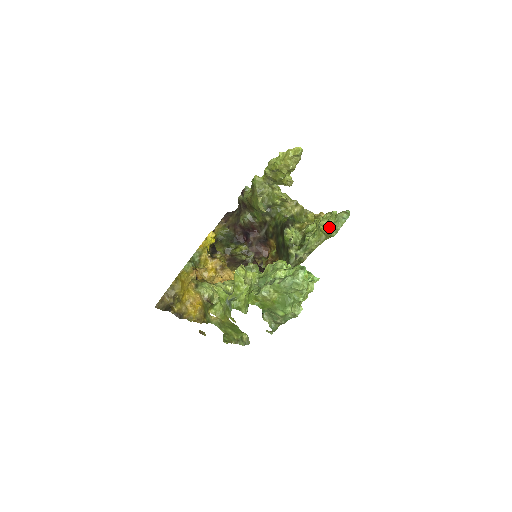
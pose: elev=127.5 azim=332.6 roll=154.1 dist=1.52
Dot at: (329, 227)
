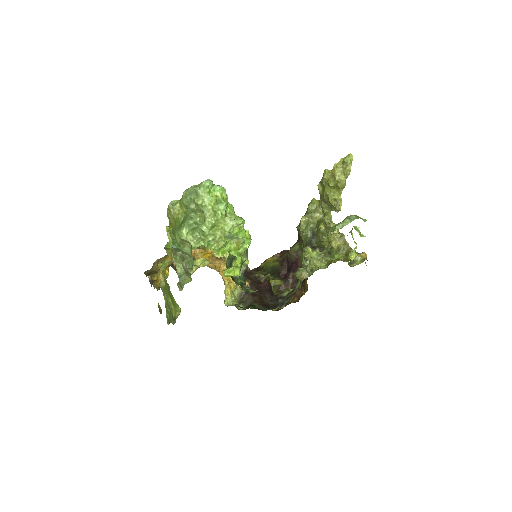
Dot at: occluded
